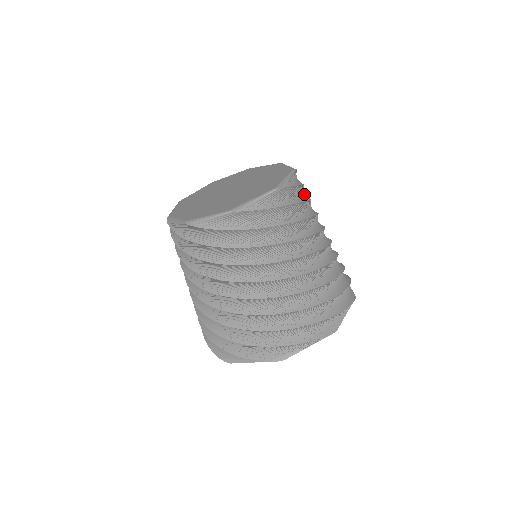
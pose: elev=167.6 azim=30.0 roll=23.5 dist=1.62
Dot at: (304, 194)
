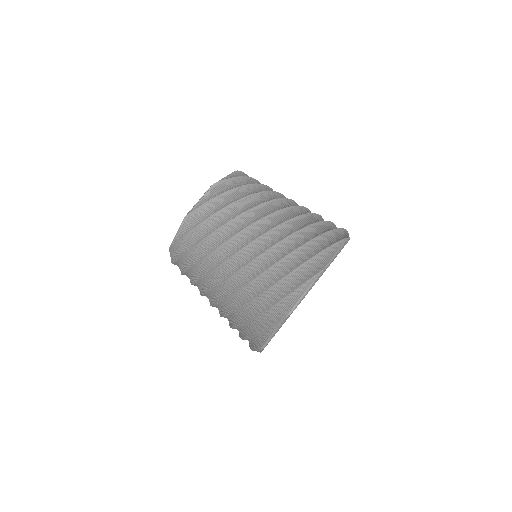
Dot at: (233, 198)
